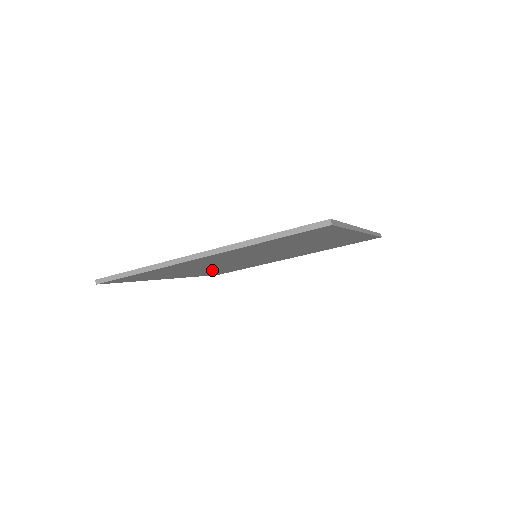
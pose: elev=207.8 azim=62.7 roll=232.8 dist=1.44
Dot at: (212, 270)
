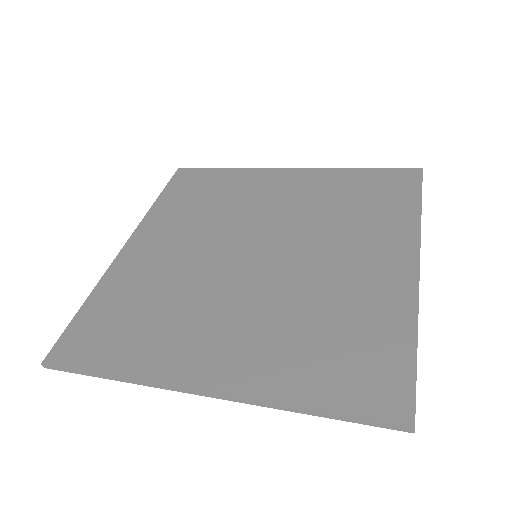
Dot at: occluded
